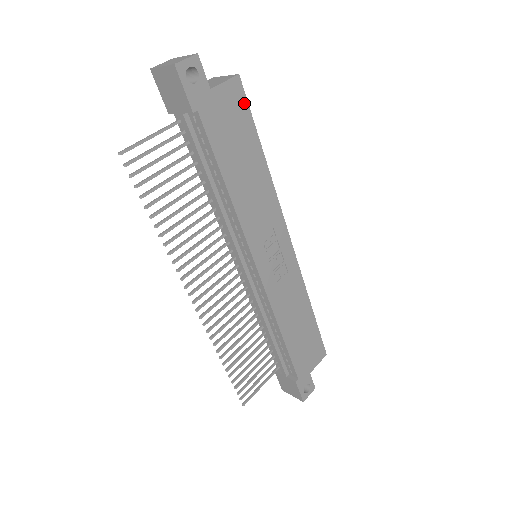
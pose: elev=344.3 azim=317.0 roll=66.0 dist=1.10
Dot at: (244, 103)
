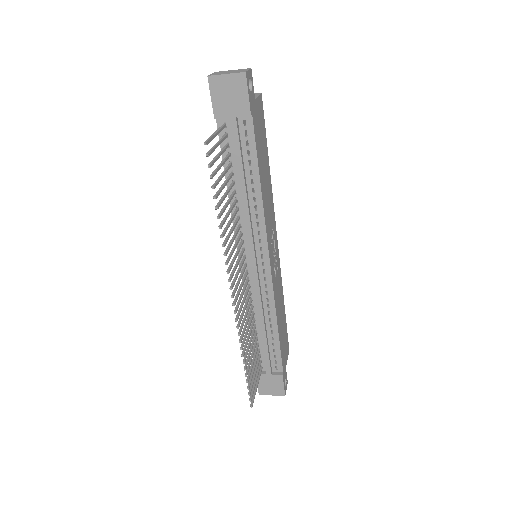
Dot at: (263, 117)
